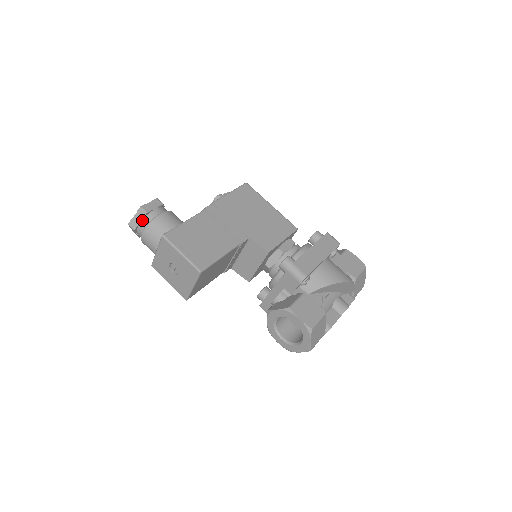
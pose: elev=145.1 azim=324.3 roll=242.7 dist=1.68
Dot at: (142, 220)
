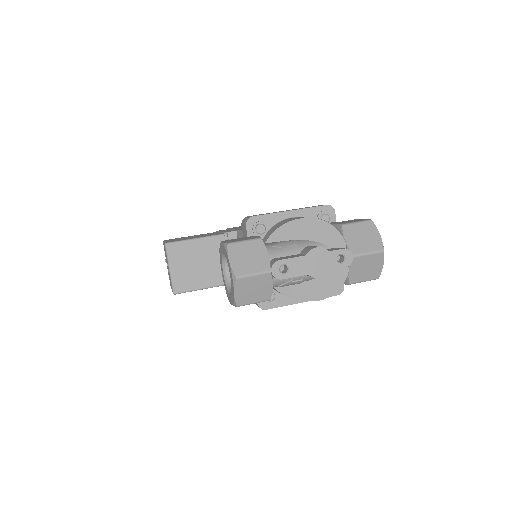
Dot at: occluded
